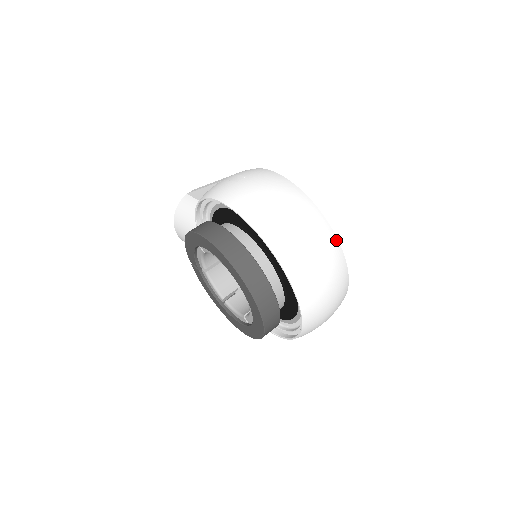
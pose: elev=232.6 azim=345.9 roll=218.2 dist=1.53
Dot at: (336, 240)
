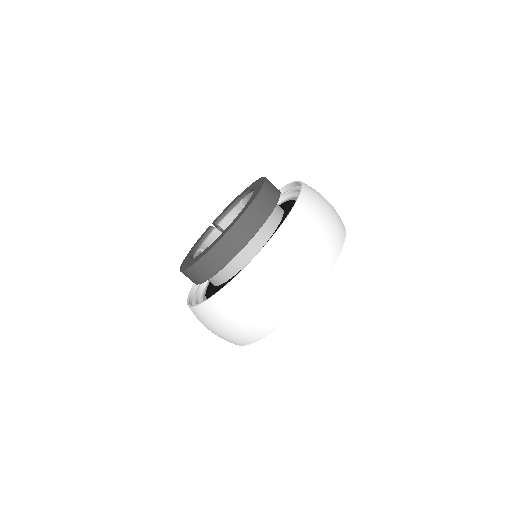
Dot at: (336, 258)
